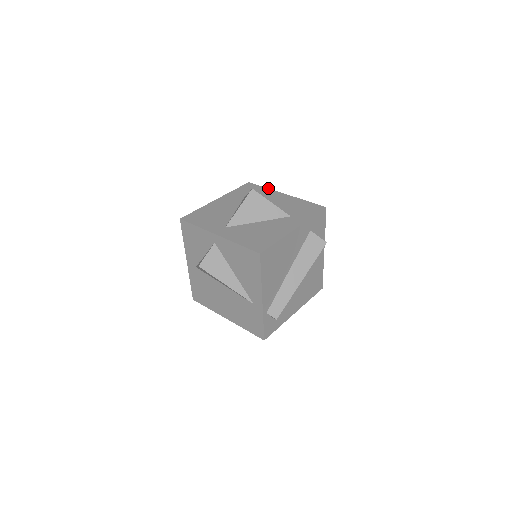
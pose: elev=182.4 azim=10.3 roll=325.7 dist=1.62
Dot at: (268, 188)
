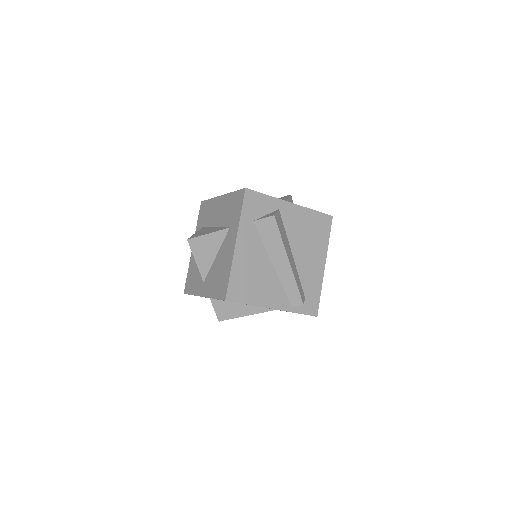
Dot at: (211, 198)
